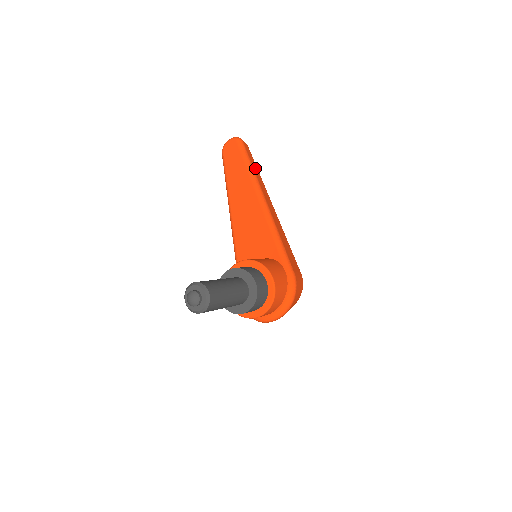
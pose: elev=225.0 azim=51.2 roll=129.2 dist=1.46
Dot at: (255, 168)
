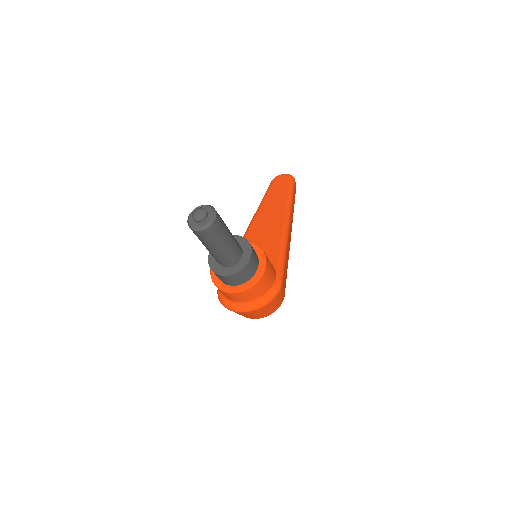
Dot at: (293, 202)
